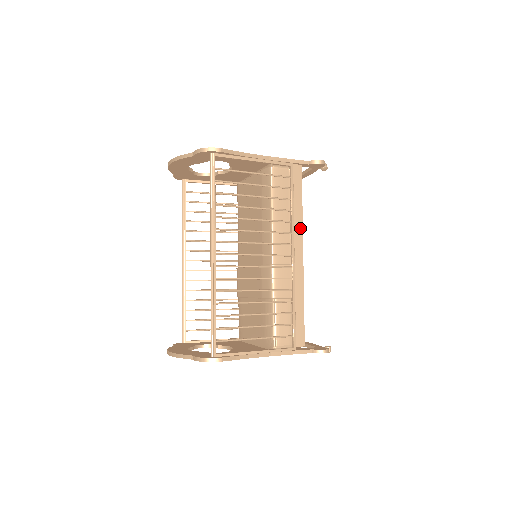
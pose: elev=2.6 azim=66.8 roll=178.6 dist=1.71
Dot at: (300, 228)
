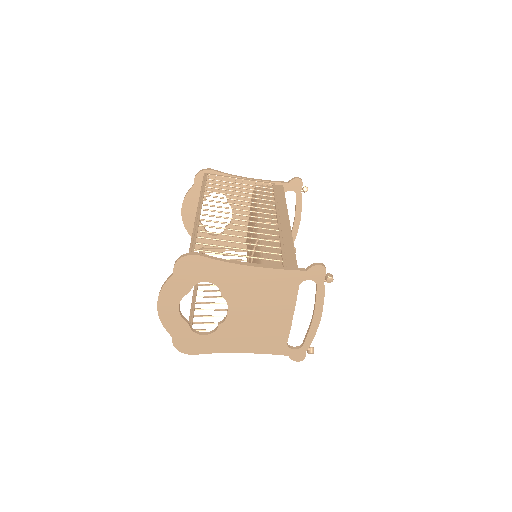
Dot at: (285, 209)
